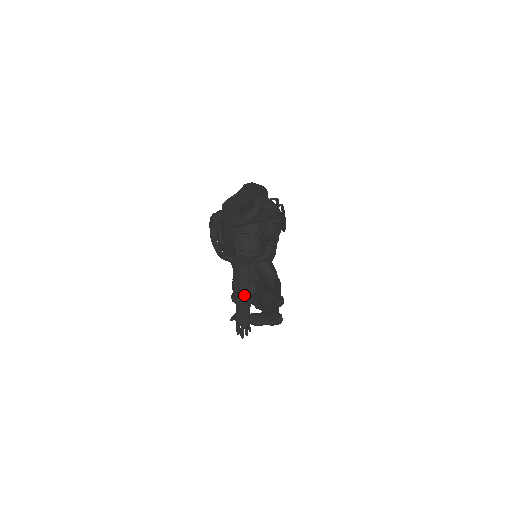
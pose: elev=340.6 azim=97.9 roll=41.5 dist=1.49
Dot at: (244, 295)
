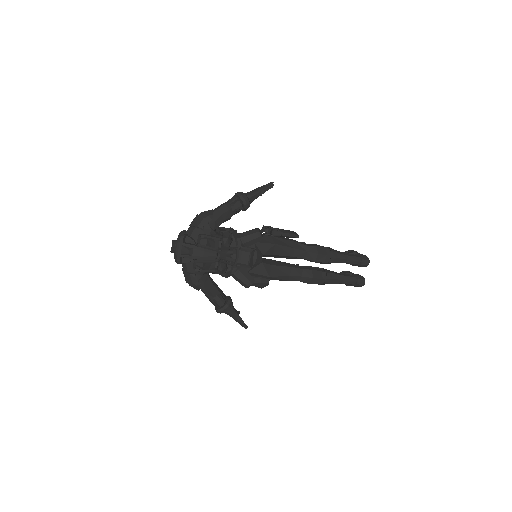
Dot at: (216, 306)
